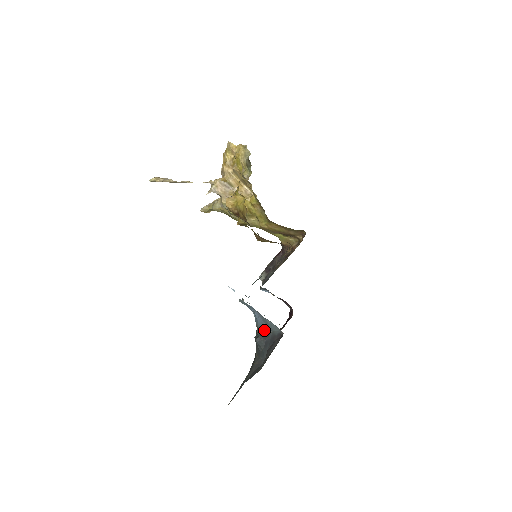
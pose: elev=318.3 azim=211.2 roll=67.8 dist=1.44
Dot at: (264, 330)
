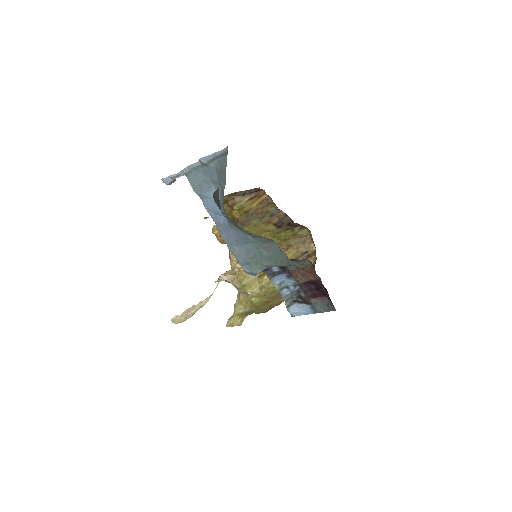
Dot at: occluded
